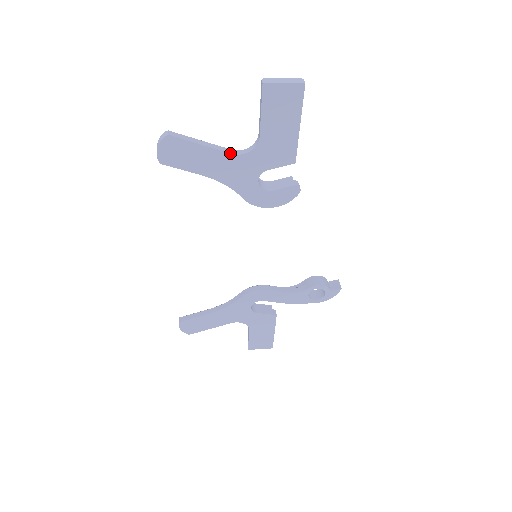
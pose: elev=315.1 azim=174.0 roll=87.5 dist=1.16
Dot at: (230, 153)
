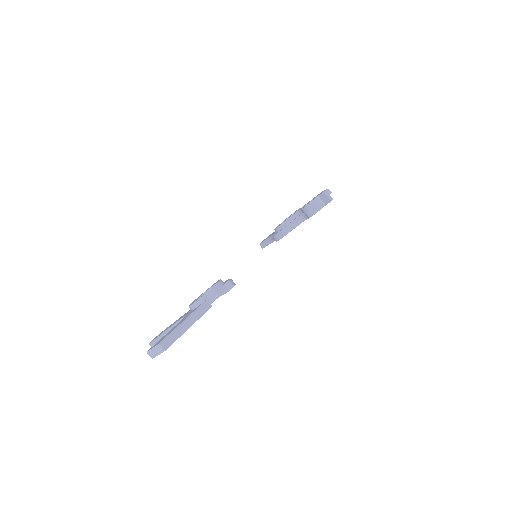
Dot at: occluded
